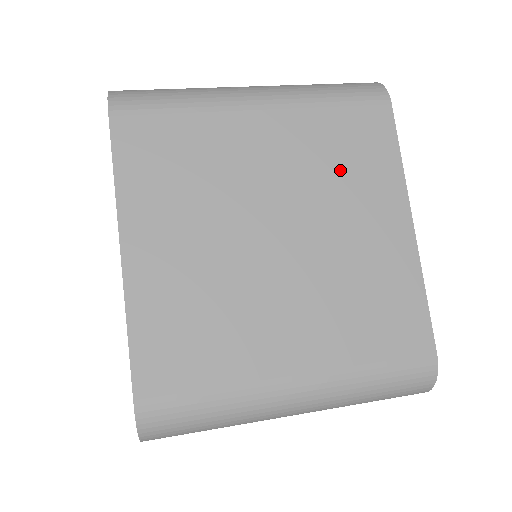
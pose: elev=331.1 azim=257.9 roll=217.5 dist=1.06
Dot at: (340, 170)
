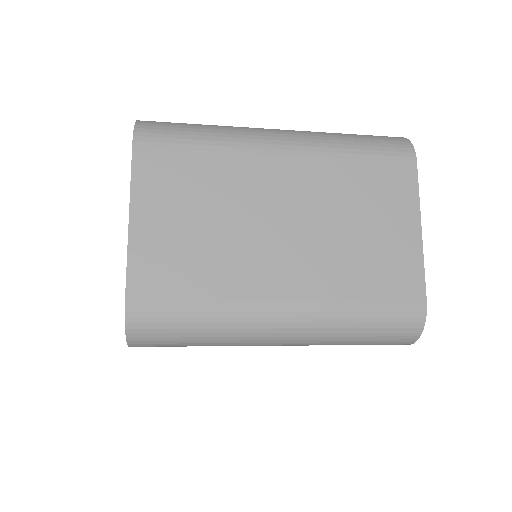
Dot at: occluded
